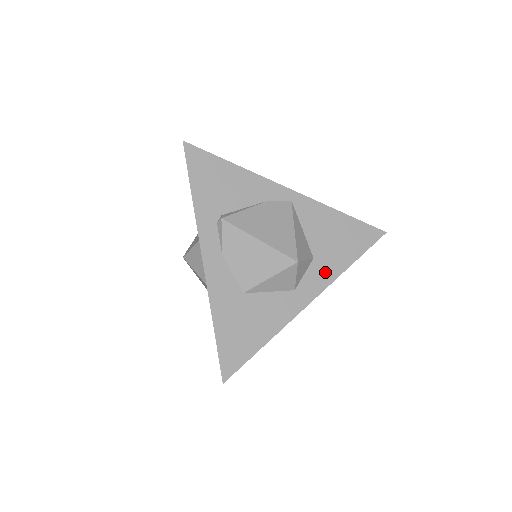
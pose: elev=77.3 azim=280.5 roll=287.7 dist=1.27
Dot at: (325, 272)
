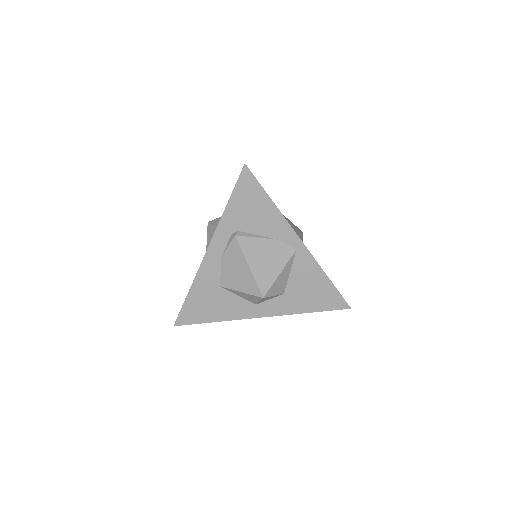
Dot at: (285, 306)
